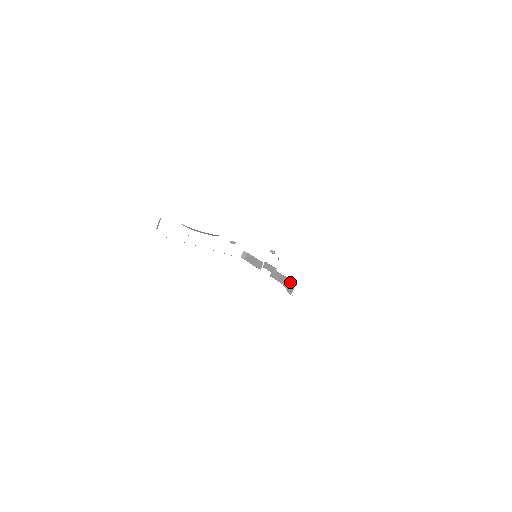
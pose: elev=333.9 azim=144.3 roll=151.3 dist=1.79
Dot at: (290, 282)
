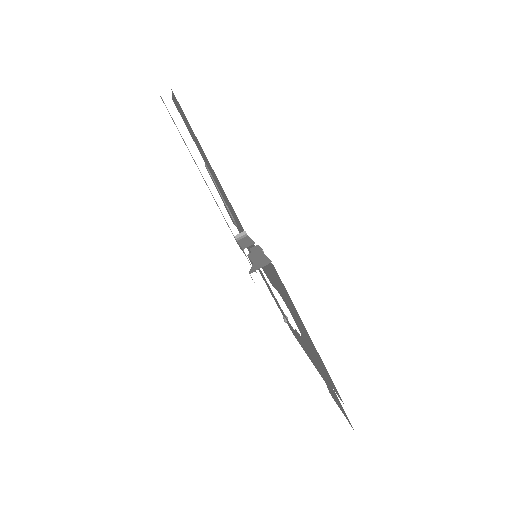
Dot at: (265, 260)
